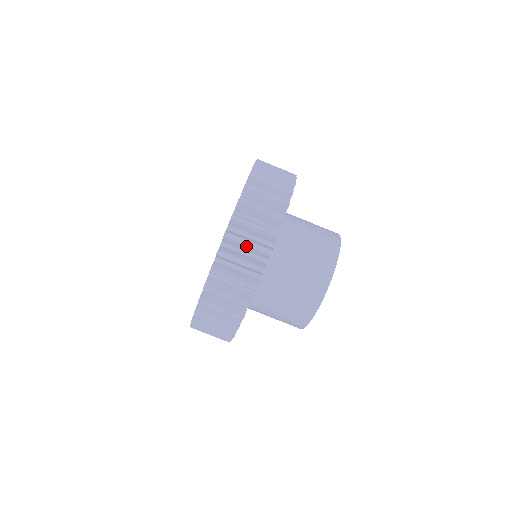
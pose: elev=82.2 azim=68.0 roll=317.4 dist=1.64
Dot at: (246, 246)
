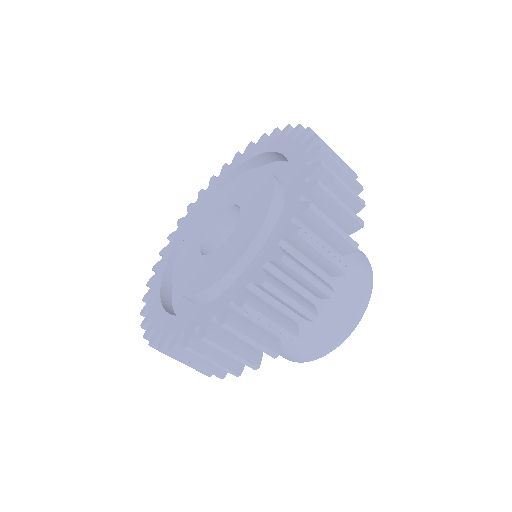
Dot at: (210, 360)
